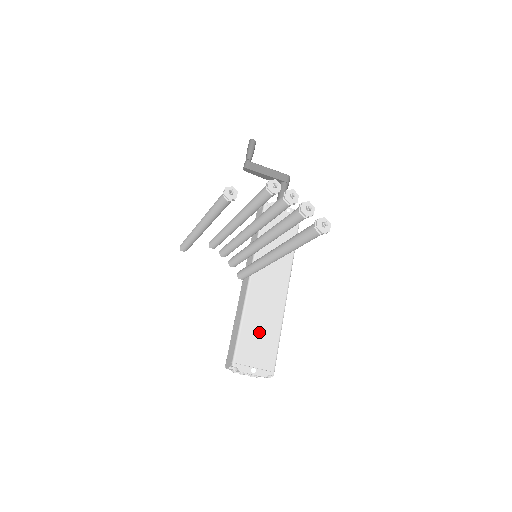
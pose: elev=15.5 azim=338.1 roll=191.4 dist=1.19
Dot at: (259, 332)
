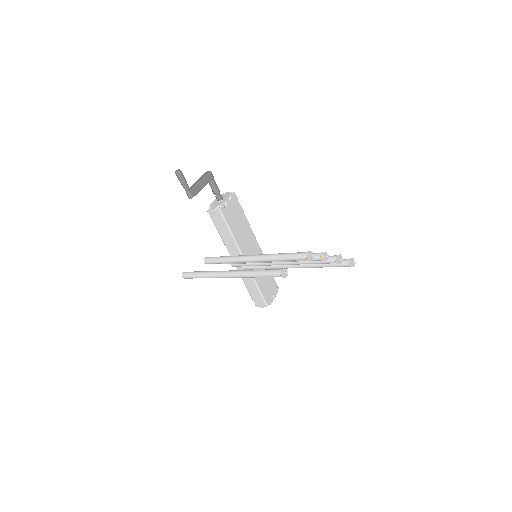
Dot at: (264, 279)
